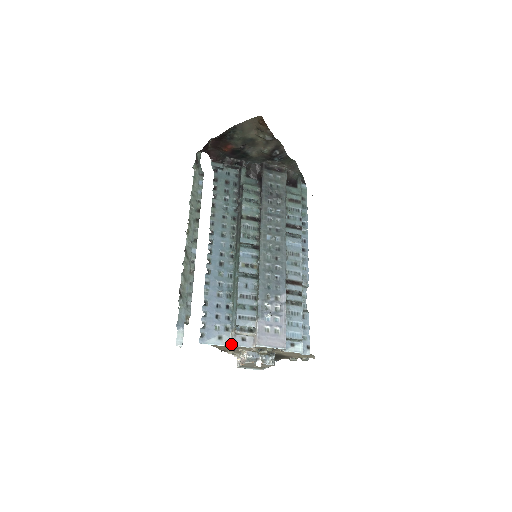
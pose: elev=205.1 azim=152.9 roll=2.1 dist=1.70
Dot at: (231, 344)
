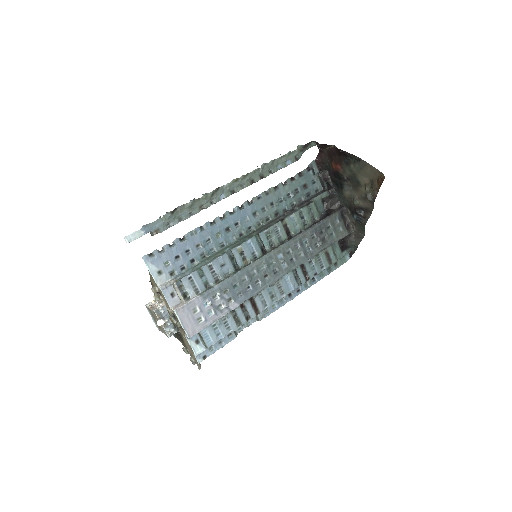
Dot at: (161, 286)
